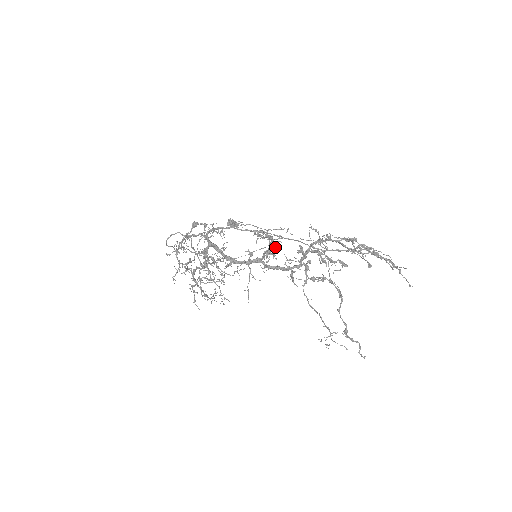
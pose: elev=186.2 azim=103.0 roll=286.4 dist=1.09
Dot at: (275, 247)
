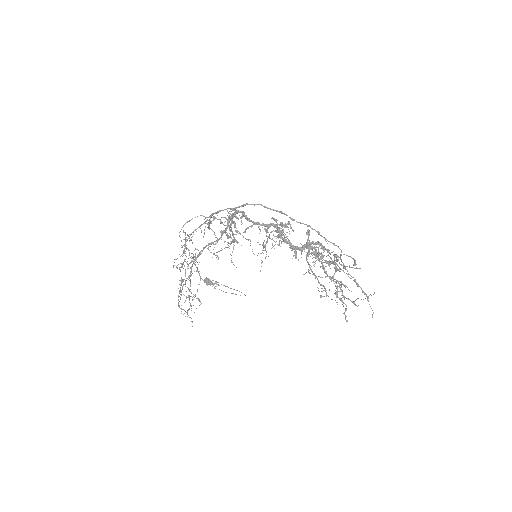
Dot at: (290, 224)
